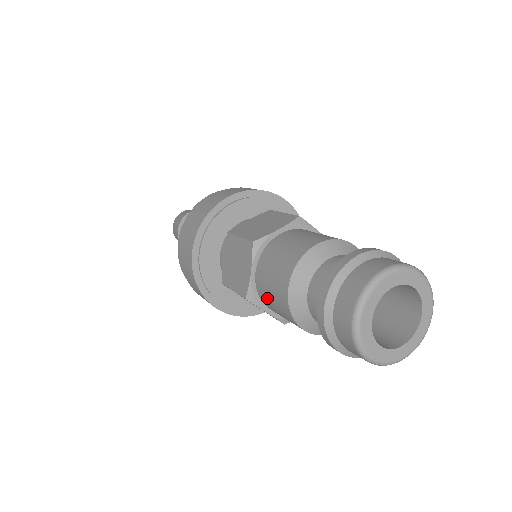
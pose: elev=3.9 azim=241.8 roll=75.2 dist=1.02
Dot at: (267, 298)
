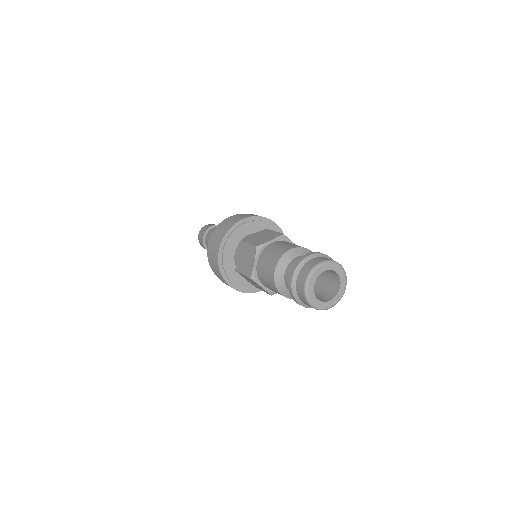
Dot at: (263, 278)
